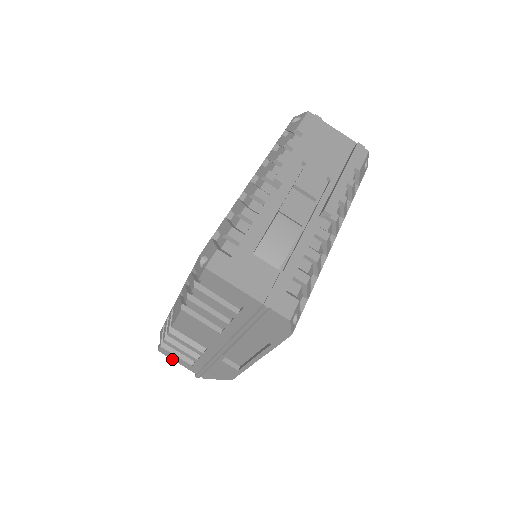
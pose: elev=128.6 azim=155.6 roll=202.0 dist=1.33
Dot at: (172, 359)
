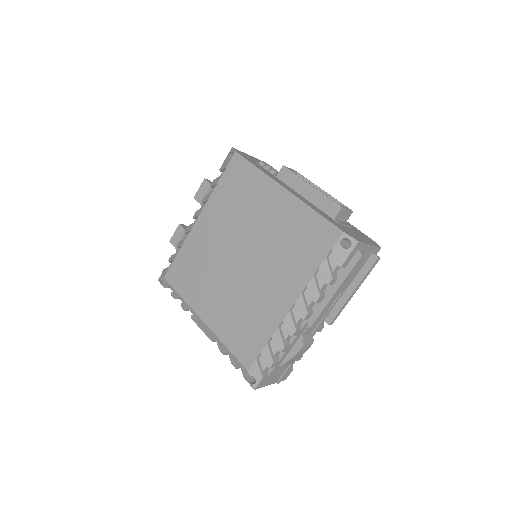
Dot at: occluded
